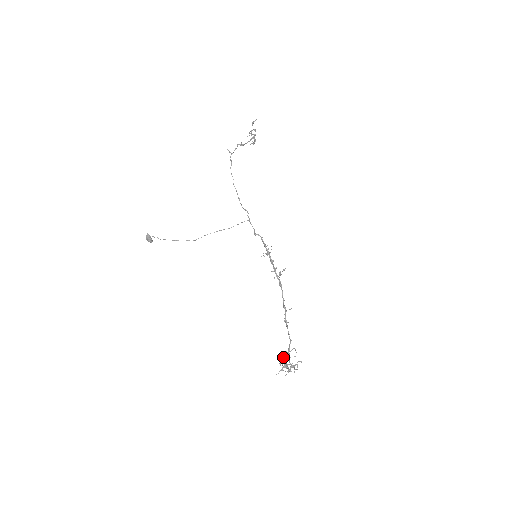
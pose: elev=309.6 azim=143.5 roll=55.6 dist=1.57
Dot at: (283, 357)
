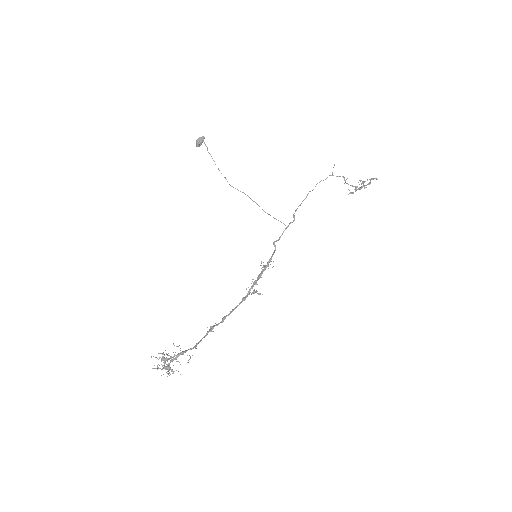
Dot at: occluded
